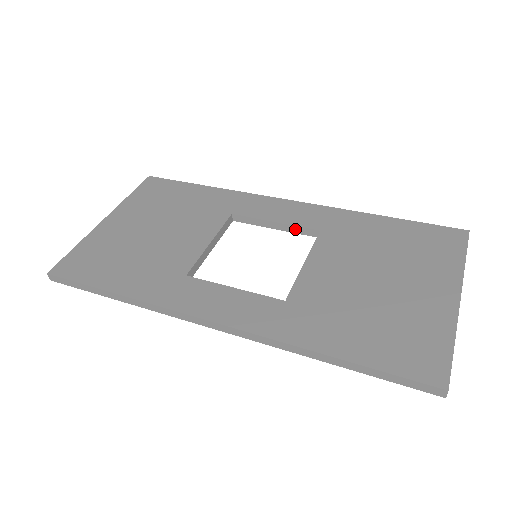
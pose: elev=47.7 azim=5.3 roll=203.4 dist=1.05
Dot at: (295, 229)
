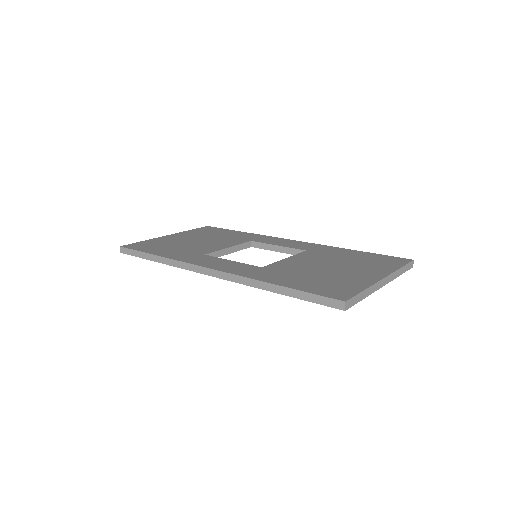
Dot at: (290, 251)
